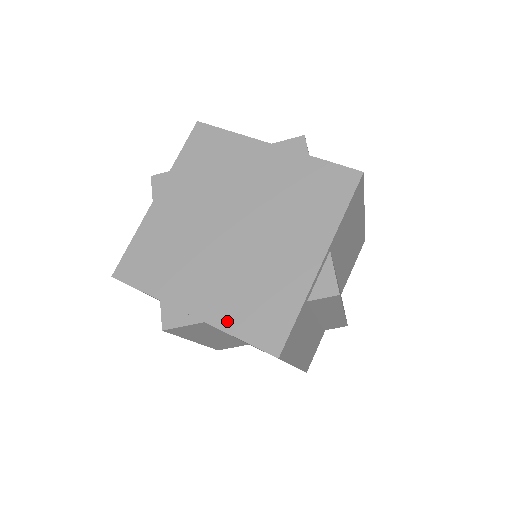
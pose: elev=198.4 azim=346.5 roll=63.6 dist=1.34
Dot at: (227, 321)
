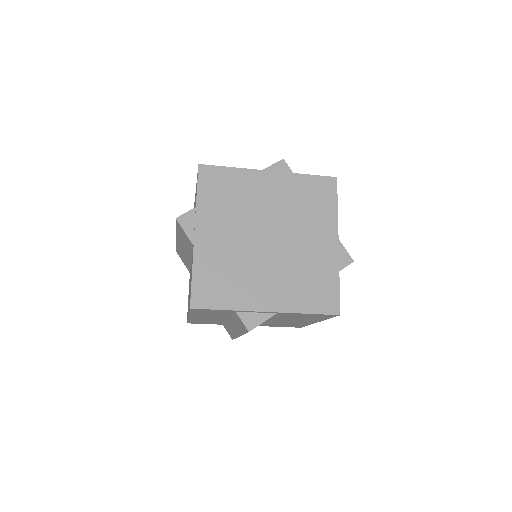
Dot at: (297, 305)
